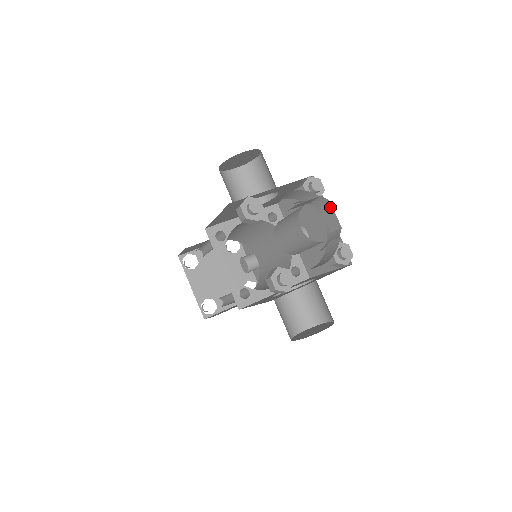
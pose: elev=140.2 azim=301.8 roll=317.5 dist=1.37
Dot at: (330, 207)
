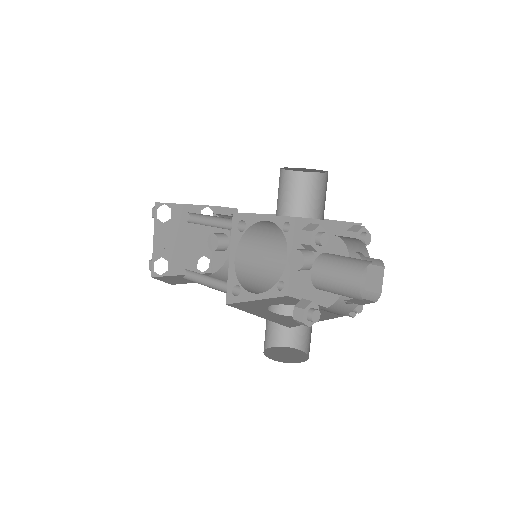
Dot at: (381, 271)
